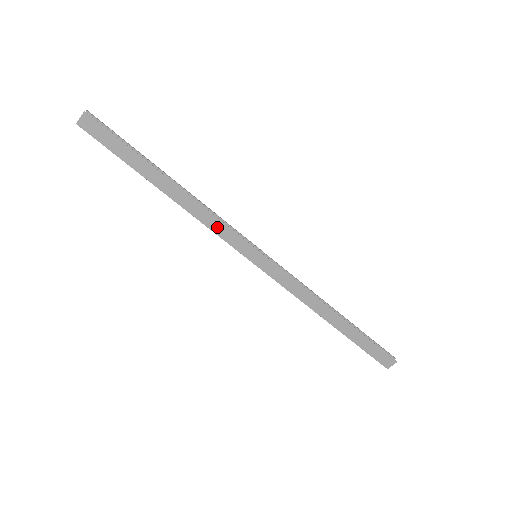
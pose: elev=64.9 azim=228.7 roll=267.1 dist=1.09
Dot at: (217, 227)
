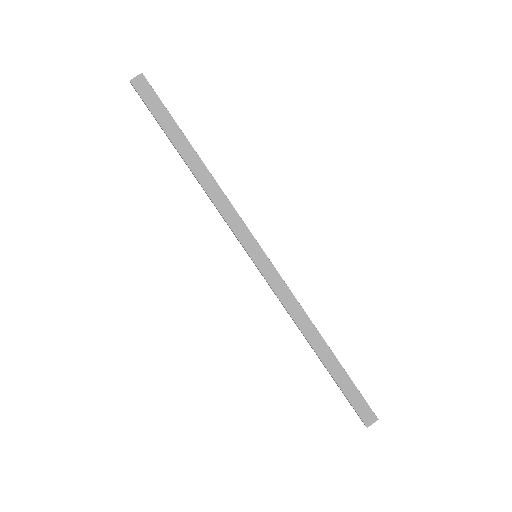
Dot at: (228, 212)
